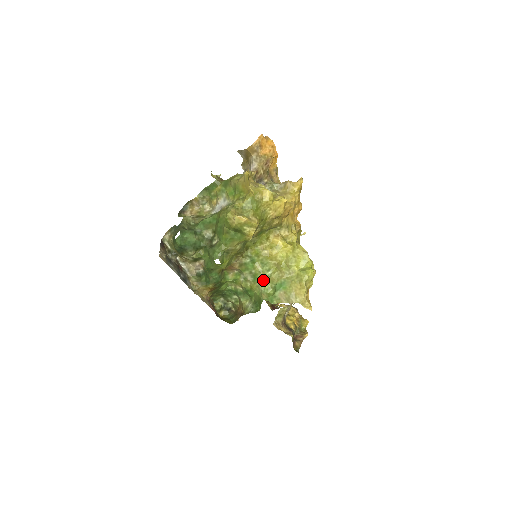
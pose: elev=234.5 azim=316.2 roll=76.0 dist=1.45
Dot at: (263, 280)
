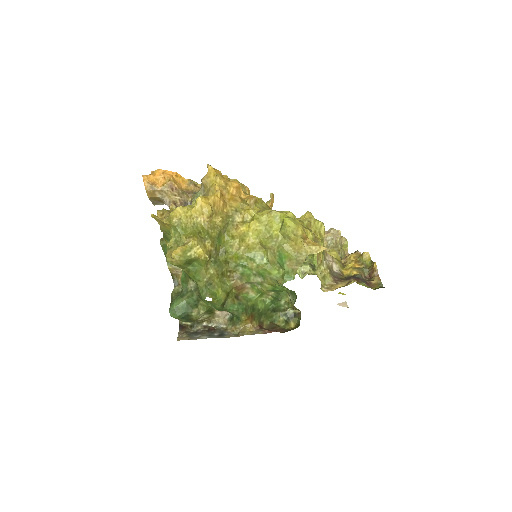
Dot at: (267, 270)
